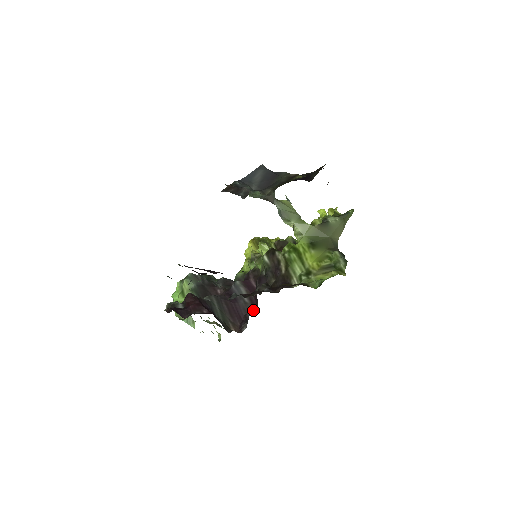
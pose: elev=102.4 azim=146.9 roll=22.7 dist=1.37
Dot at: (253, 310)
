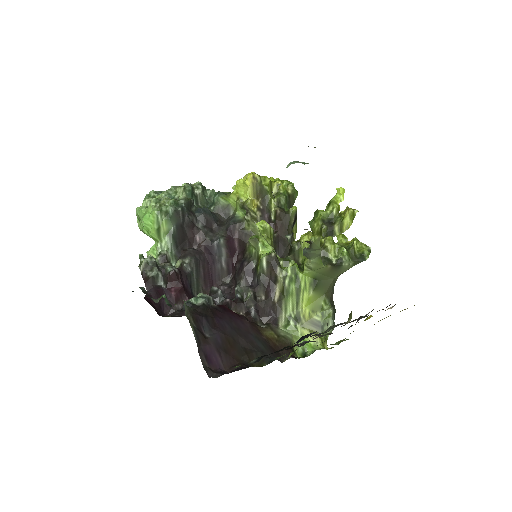
Dot at: (229, 295)
